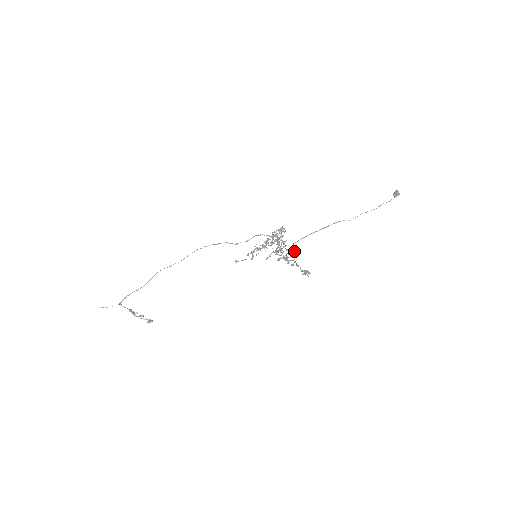
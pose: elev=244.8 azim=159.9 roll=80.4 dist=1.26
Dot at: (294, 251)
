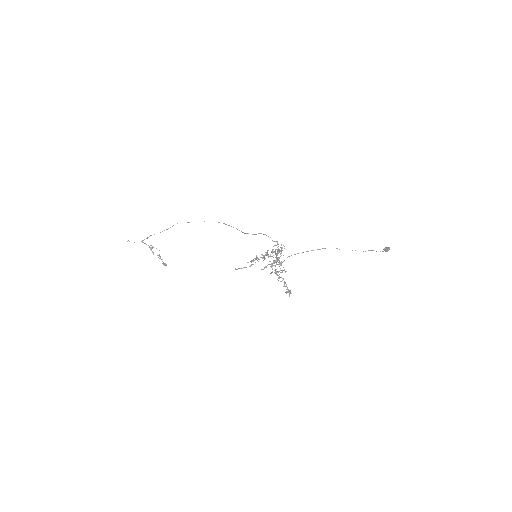
Dot at: (285, 271)
